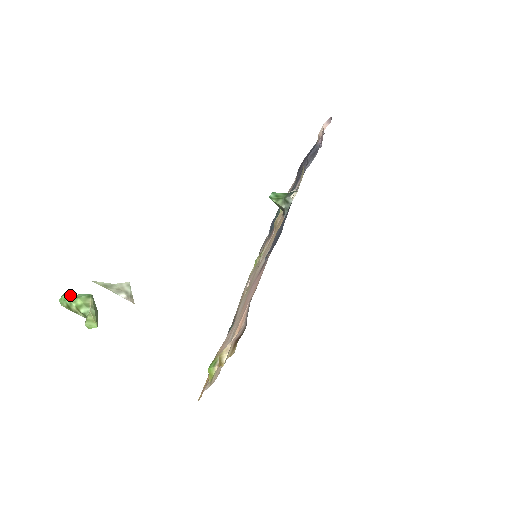
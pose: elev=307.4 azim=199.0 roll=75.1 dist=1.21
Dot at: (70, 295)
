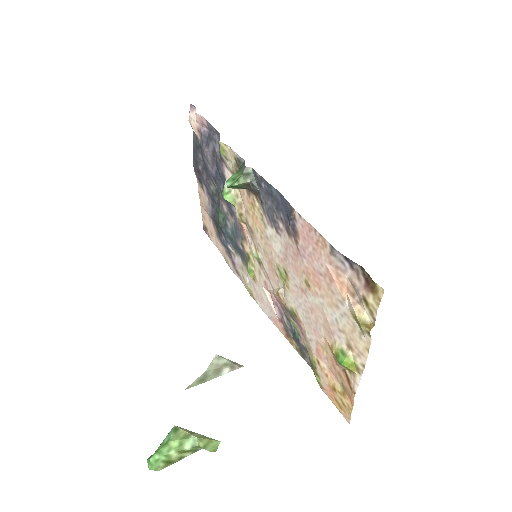
Dot at: (156, 451)
